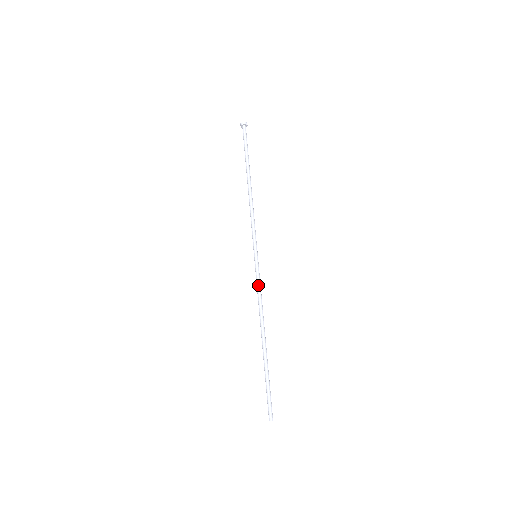
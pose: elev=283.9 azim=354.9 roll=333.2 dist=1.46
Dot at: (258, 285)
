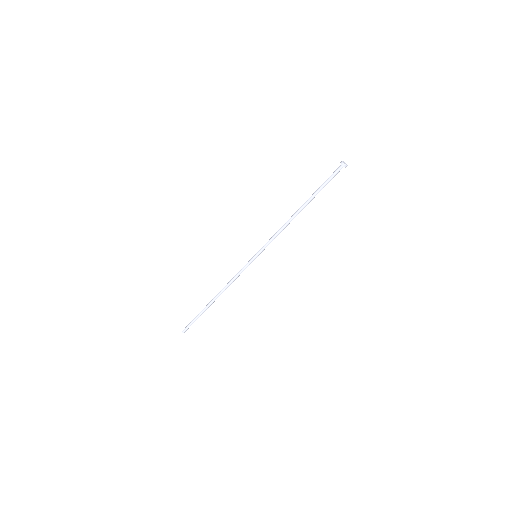
Dot at: occluded
